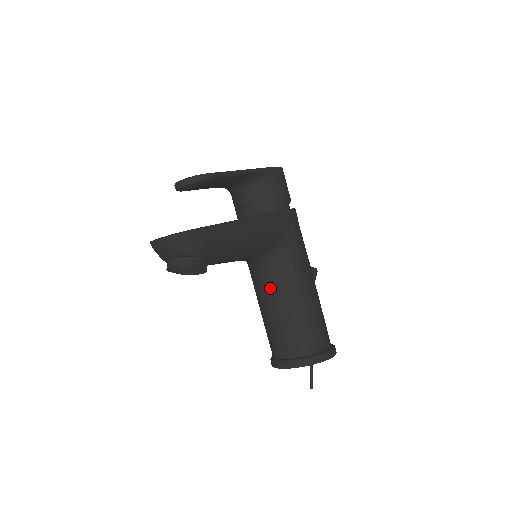
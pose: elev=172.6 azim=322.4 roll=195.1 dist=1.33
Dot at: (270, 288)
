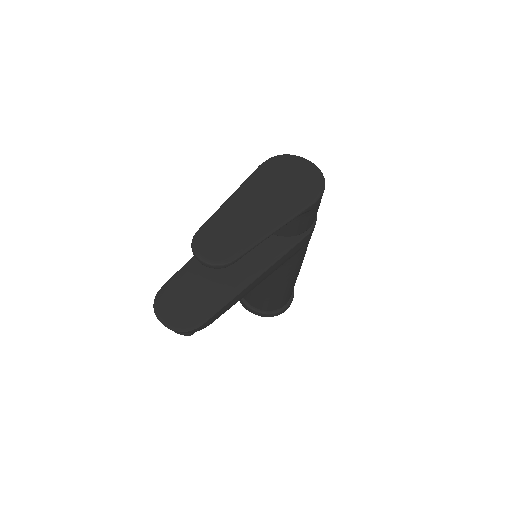
Dot at: occluded
